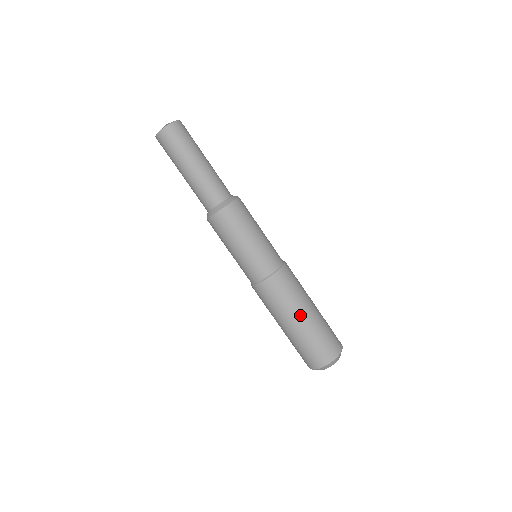
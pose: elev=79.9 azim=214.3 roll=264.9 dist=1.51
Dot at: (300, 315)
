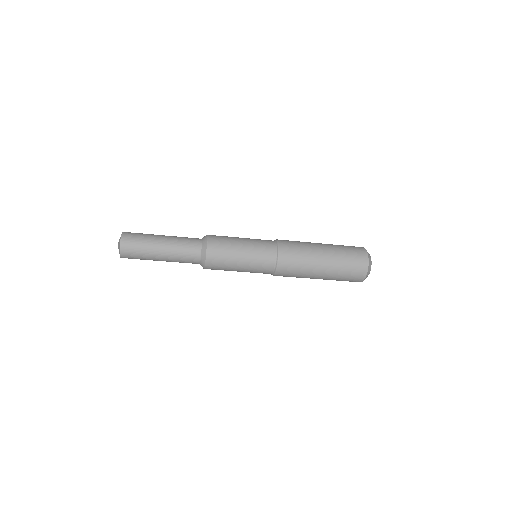
Dot at: (318, 270)
